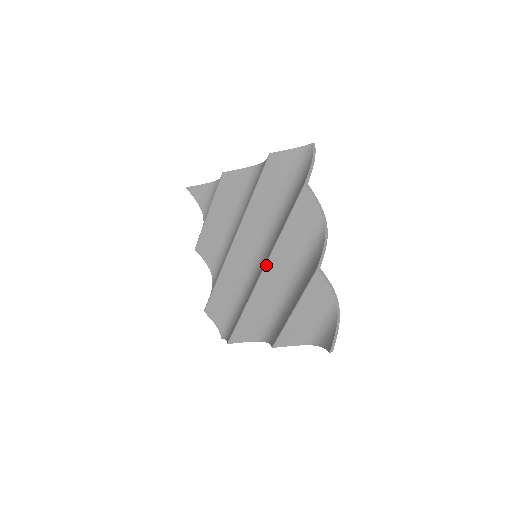
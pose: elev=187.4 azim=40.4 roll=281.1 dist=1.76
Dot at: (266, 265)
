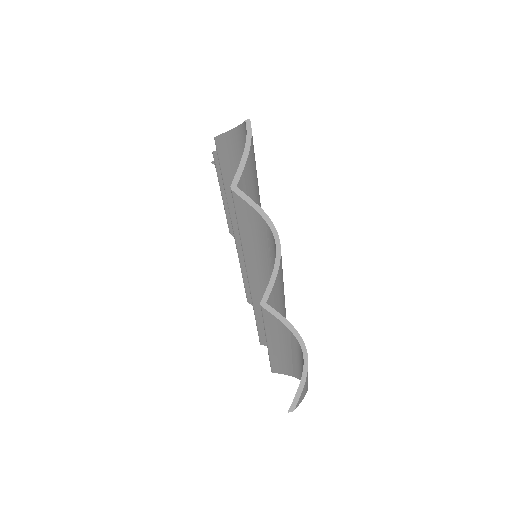
Dot at: (247, 276)
